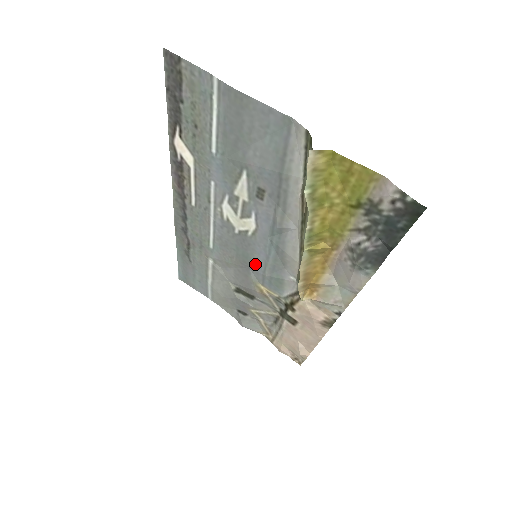
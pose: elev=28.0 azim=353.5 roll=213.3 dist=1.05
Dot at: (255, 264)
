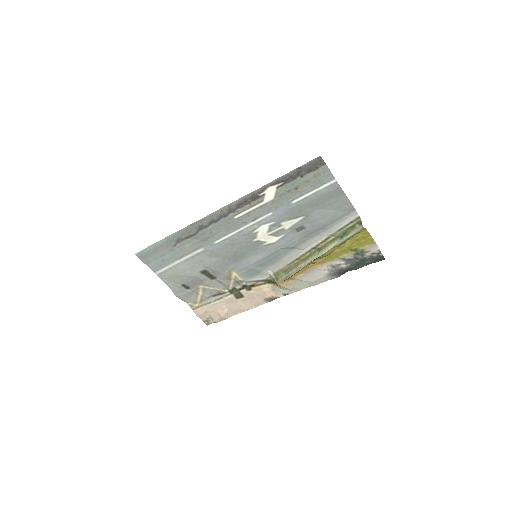
Dot at: (247, 260)
